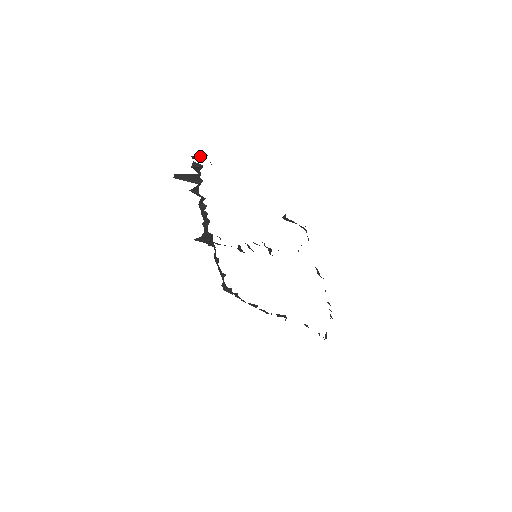
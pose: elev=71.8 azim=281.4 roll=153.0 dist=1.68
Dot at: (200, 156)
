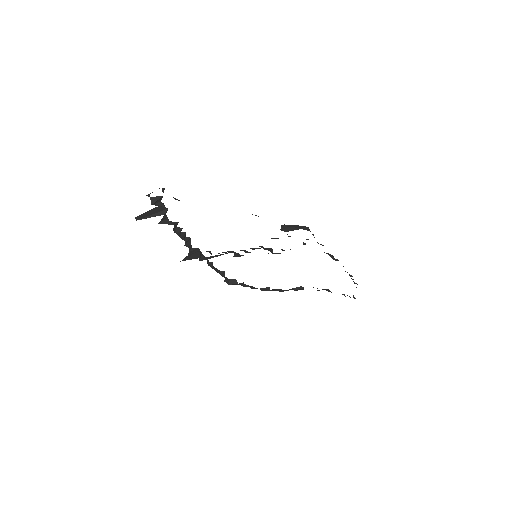
Dot at: occluded
